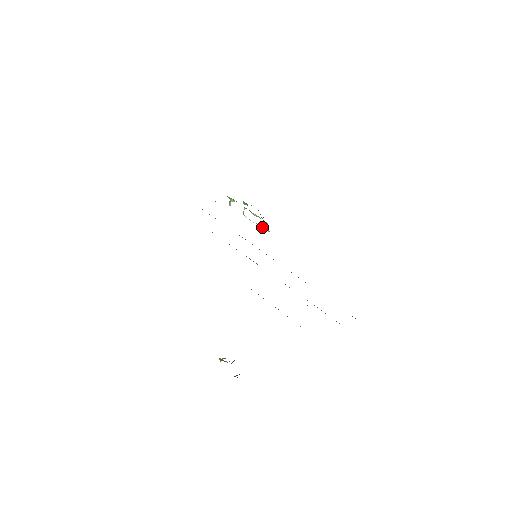
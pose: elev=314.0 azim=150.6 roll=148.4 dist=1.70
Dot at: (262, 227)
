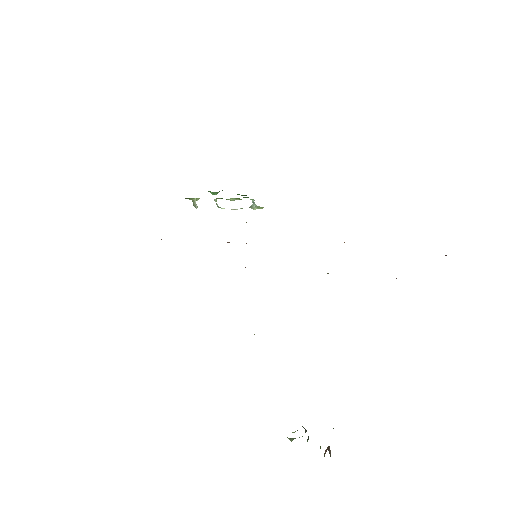
Dot at: occluded
